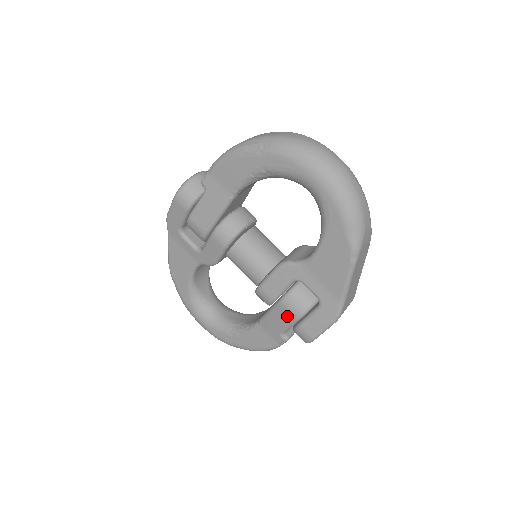
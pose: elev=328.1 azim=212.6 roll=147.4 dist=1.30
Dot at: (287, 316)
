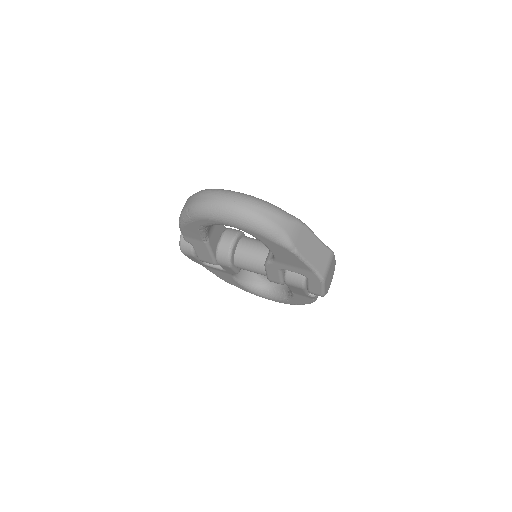
Dot at: (297, 288)
